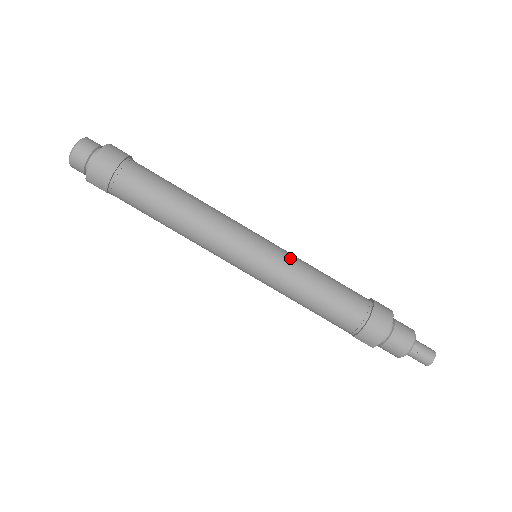
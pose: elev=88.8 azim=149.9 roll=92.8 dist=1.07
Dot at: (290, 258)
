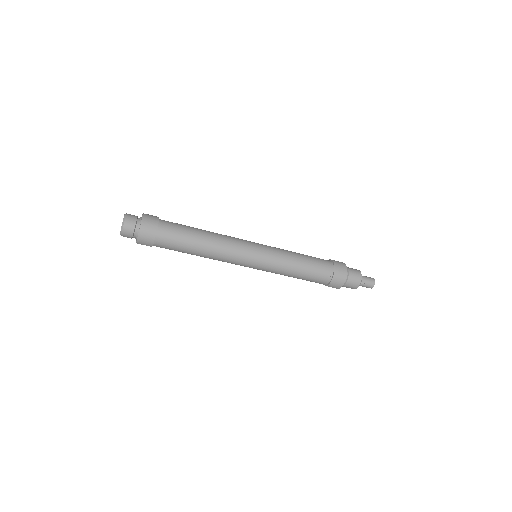
Dot at: (278, 252)
